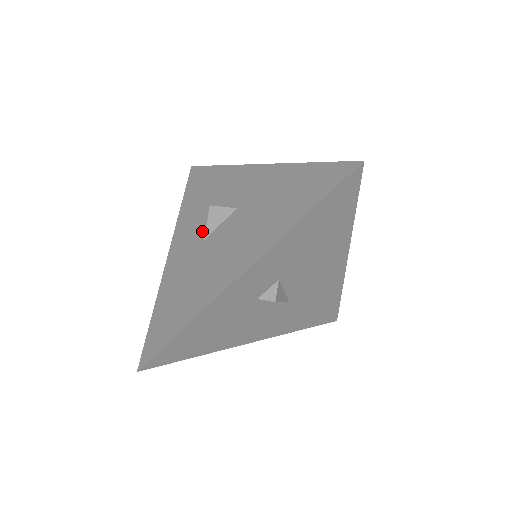
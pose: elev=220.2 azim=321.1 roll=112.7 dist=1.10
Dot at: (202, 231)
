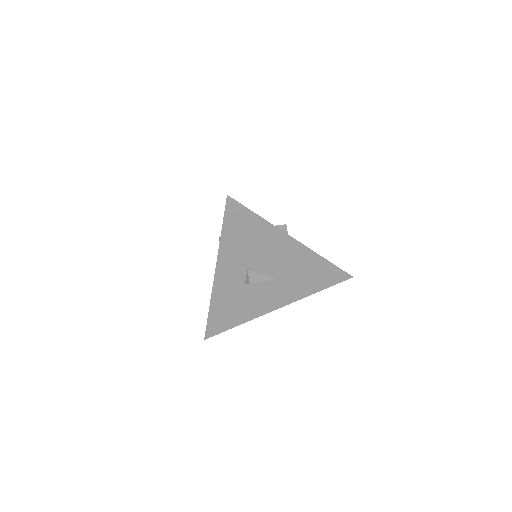
Dot at: occluded
